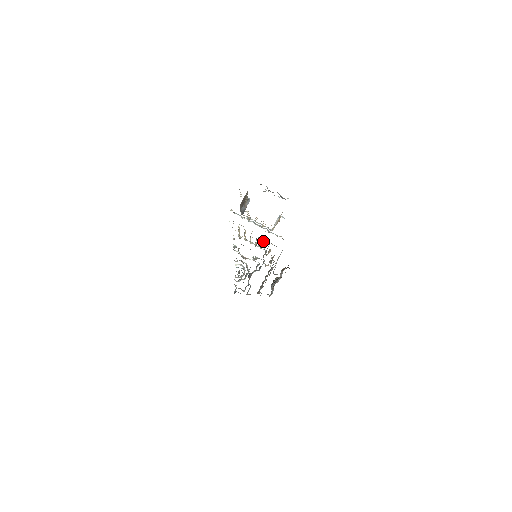
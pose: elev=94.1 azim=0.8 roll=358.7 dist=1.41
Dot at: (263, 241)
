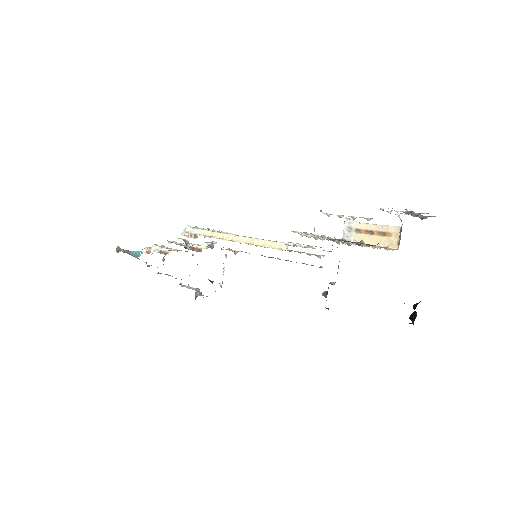
Dot at: occluded
